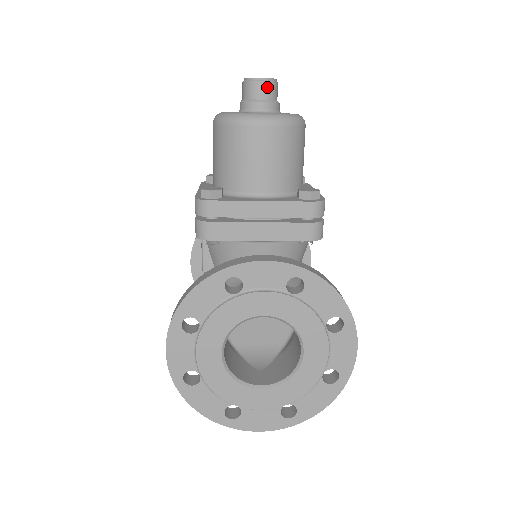
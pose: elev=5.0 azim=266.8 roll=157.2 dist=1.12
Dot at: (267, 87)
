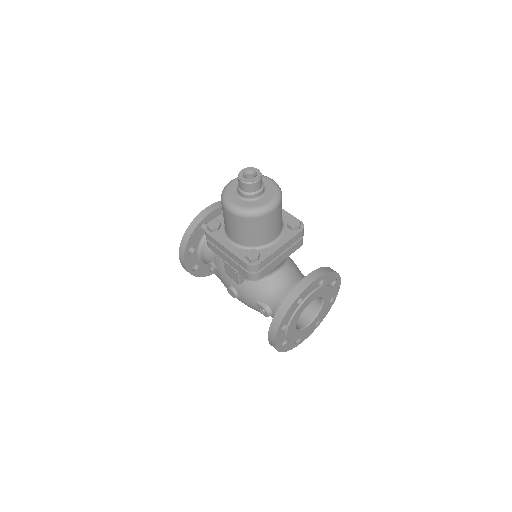
Dot at: (261, 182)
